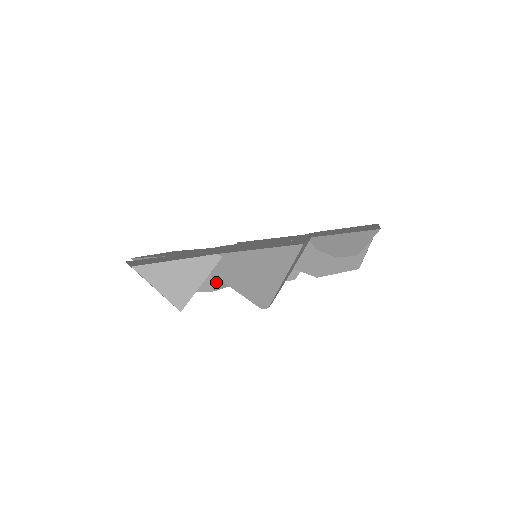
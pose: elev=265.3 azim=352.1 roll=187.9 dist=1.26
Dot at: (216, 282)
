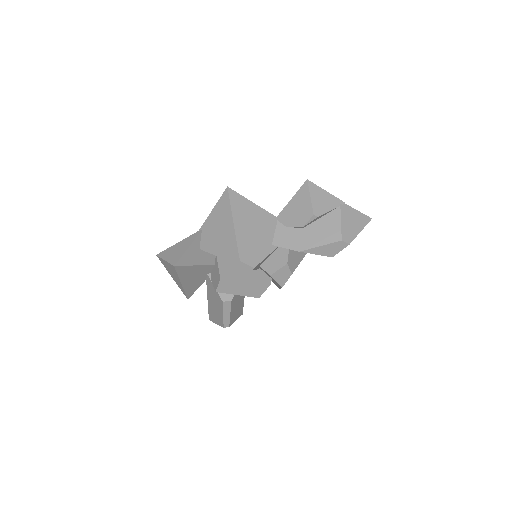
Dot at: (224, 274)
